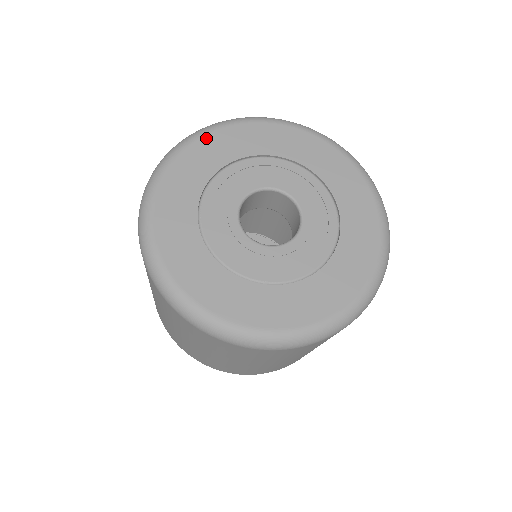
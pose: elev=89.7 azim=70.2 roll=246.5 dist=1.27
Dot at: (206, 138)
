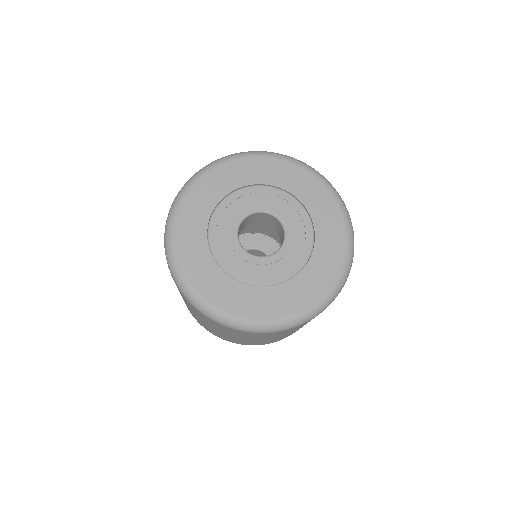
Dot at: (185, 203)
